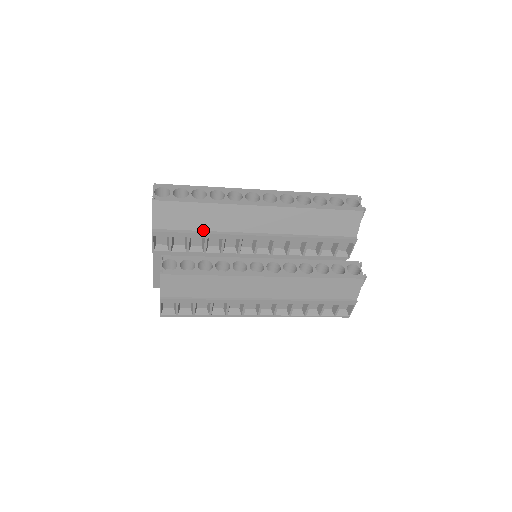
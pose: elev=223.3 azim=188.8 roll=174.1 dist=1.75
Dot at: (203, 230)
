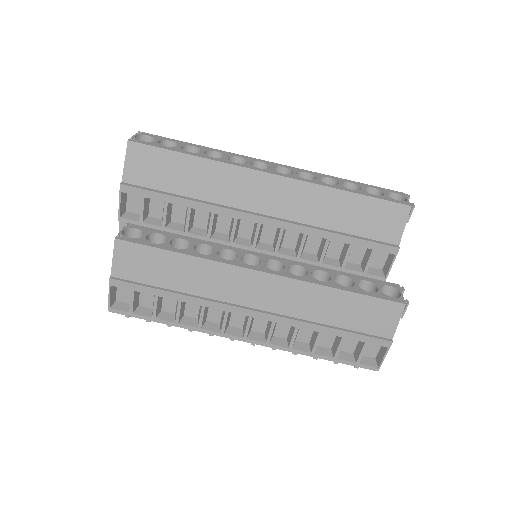
Dot at: (187, 196)
